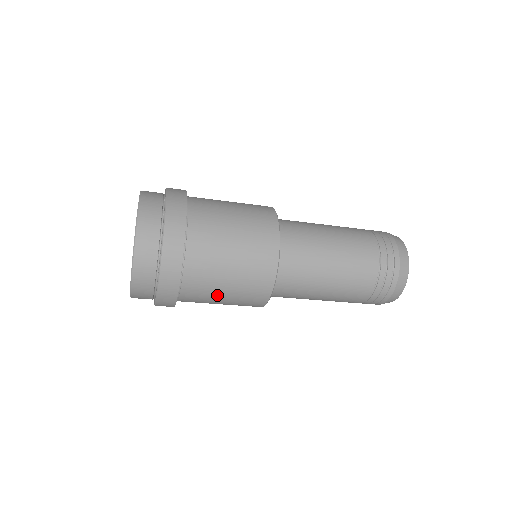
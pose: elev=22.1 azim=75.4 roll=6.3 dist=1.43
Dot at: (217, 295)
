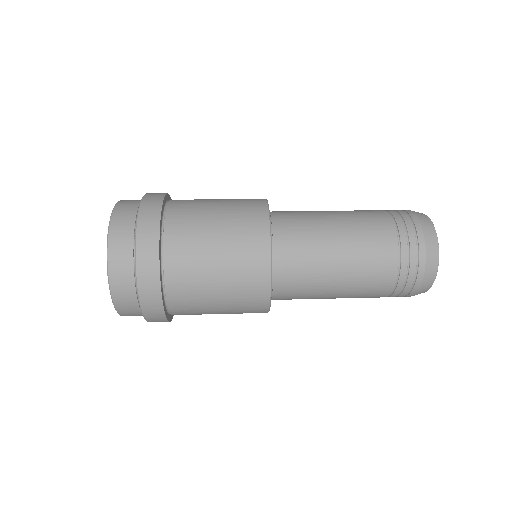
Dot at: occluded
